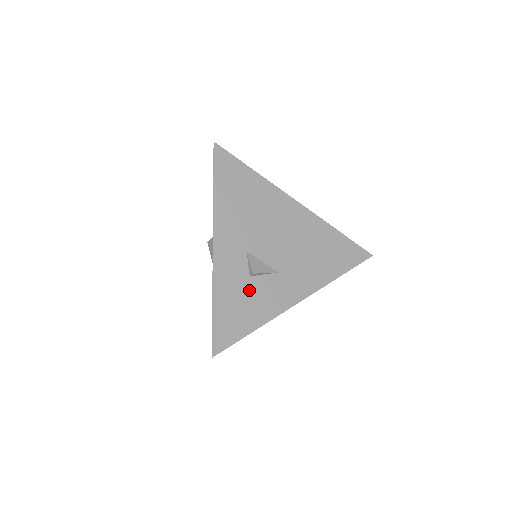
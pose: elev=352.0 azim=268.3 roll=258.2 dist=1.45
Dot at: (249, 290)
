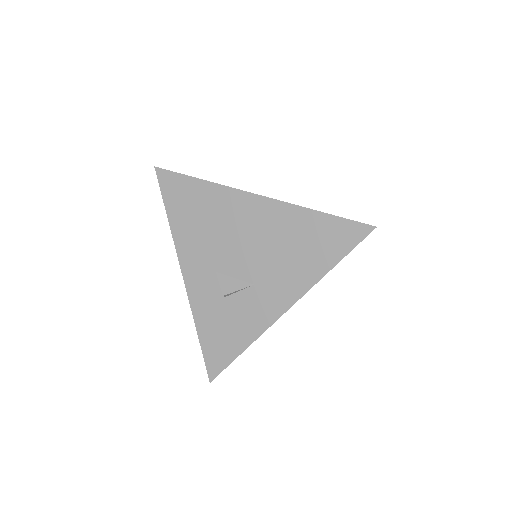
Dot at: (228, 311)
